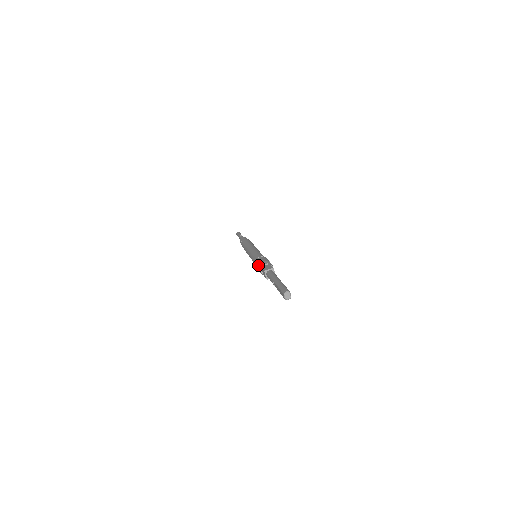
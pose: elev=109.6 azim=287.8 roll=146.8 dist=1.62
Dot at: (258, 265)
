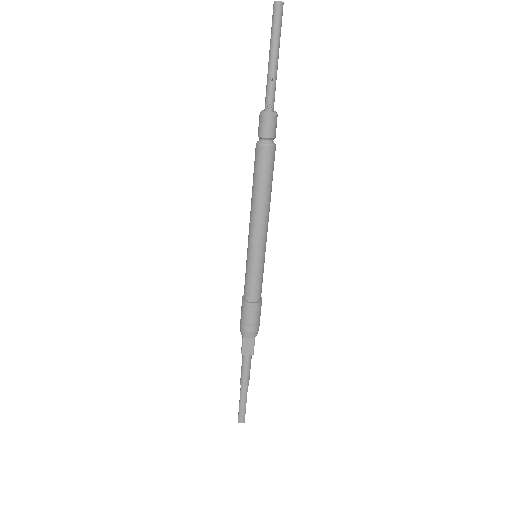
Dot at: (241, 326)
